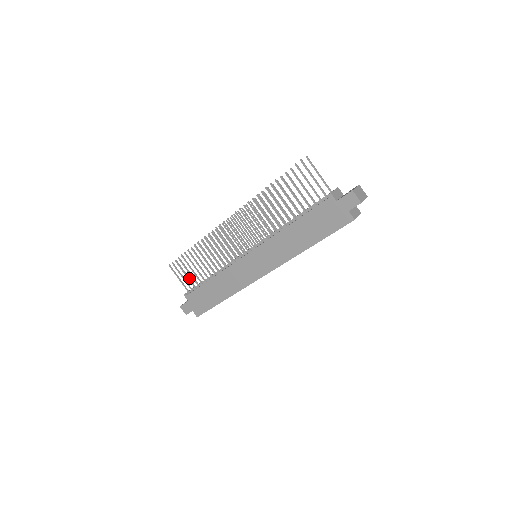
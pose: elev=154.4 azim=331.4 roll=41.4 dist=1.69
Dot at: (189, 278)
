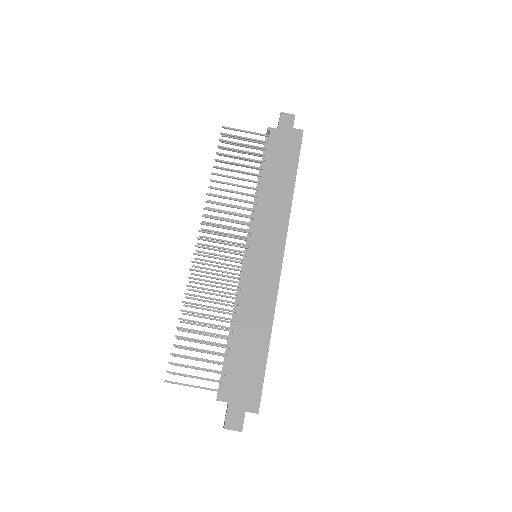
Dot at: (205, 369)
